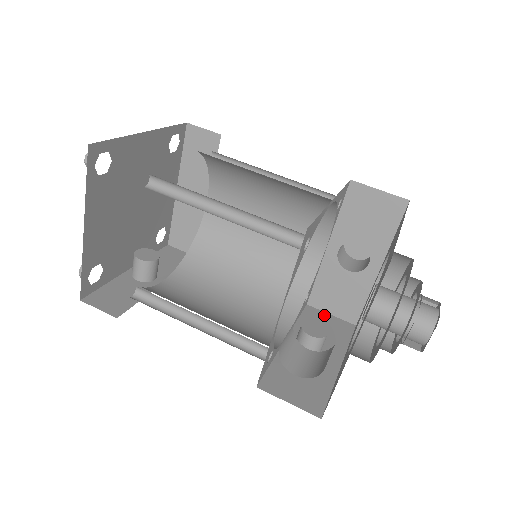
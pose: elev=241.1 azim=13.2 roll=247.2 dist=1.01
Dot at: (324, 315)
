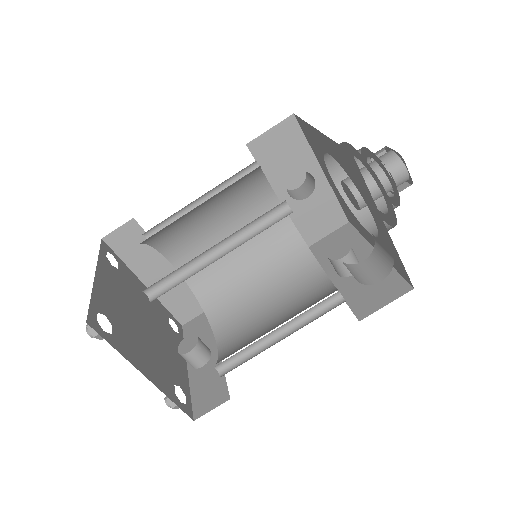
Dot at: (325, 240)
